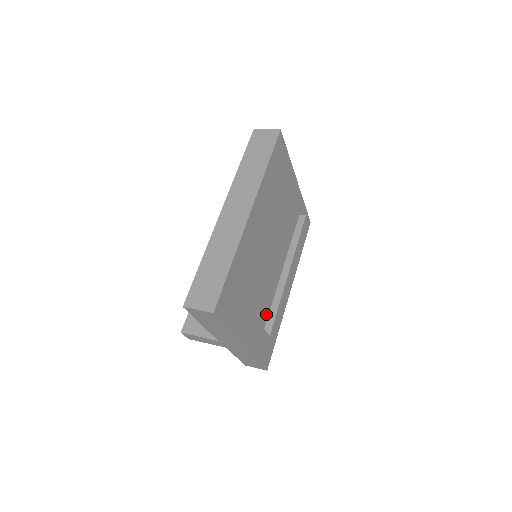
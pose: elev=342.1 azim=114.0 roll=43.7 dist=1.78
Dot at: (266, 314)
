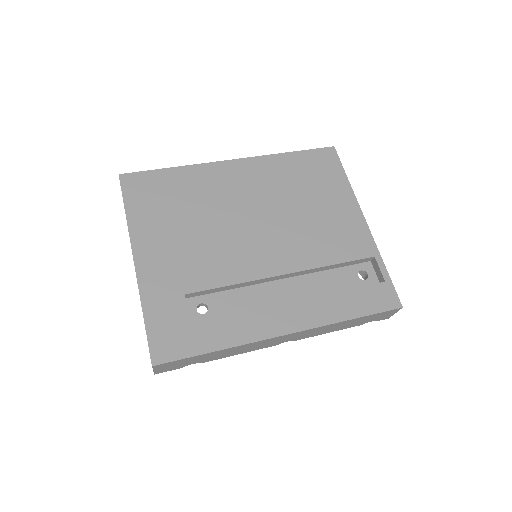
Dot at: (201, 284)
